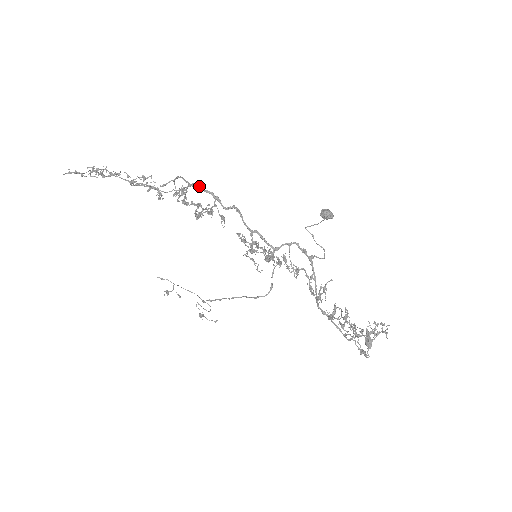
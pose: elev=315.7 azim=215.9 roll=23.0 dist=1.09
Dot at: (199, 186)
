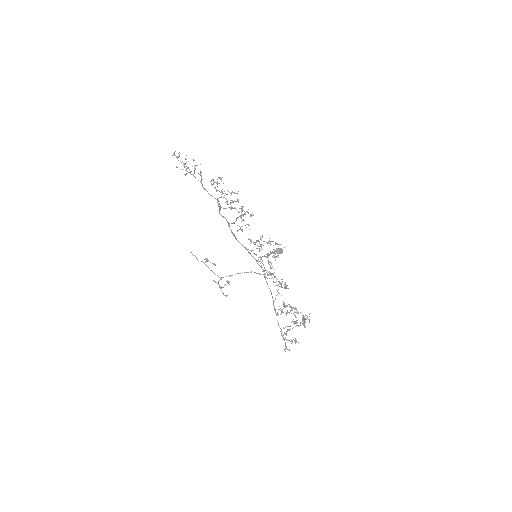
Dot at: (219, 212)
